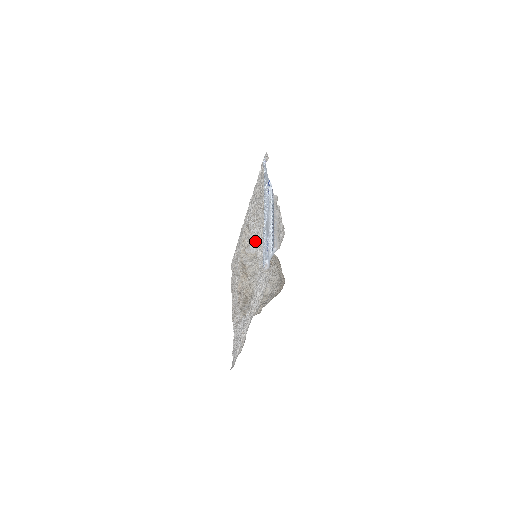
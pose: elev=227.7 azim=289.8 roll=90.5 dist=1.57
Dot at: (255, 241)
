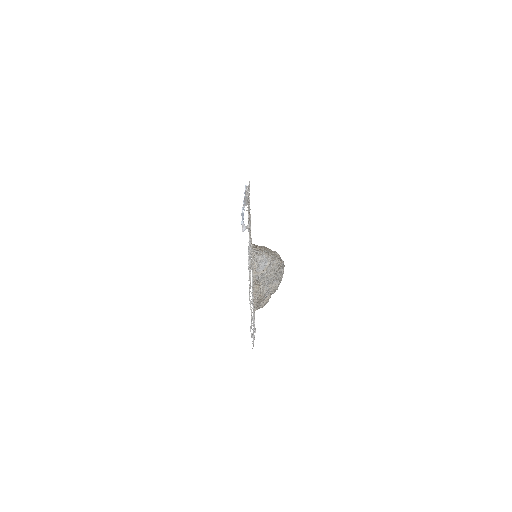
Dot at: occluded
